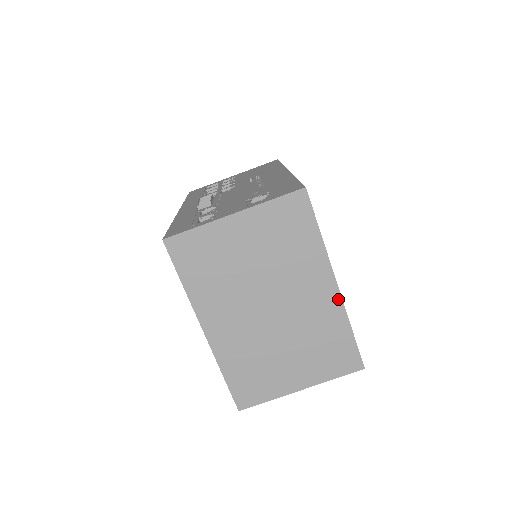
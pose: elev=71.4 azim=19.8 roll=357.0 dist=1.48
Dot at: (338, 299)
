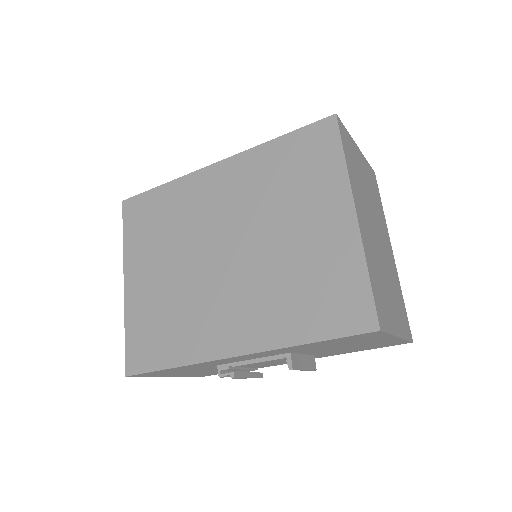
Dot at: (395, 264)
